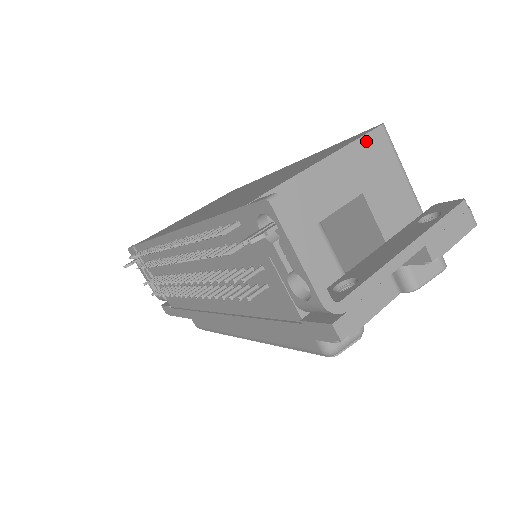
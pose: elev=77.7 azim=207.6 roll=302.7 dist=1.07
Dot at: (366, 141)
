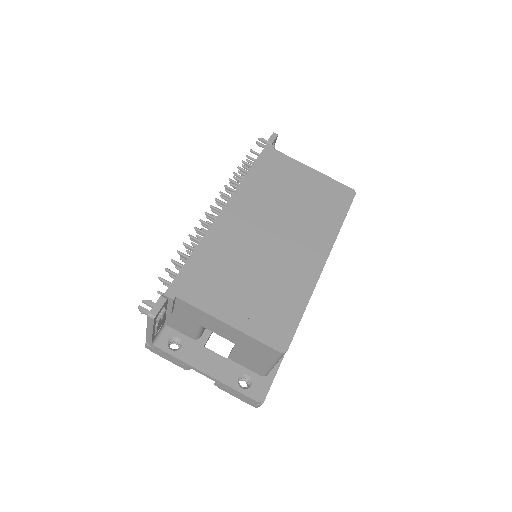
Dot at: (261, 344)
